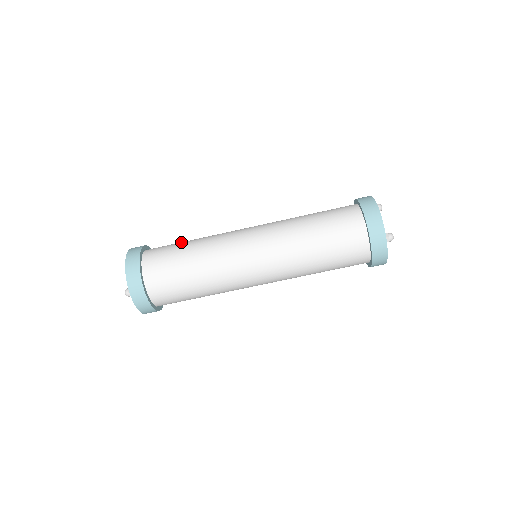
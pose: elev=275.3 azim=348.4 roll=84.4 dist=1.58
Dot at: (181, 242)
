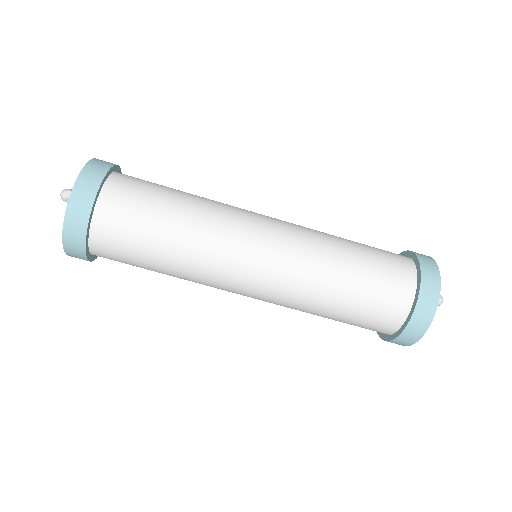
Dot at: occluded
